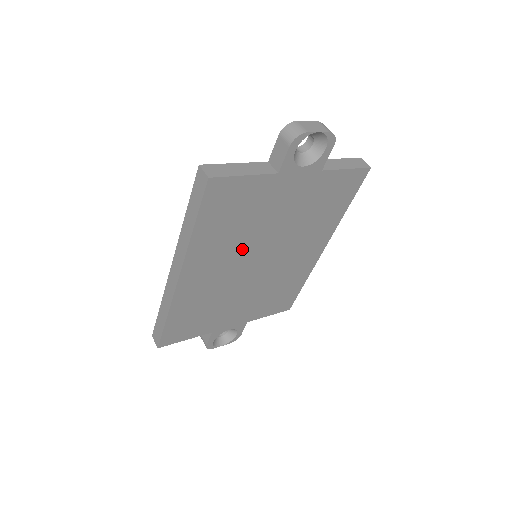
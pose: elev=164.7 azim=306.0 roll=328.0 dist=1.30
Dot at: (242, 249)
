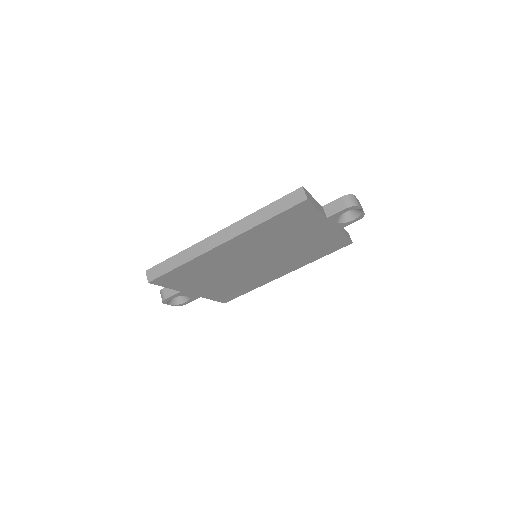
Dot at: (263, 248)
